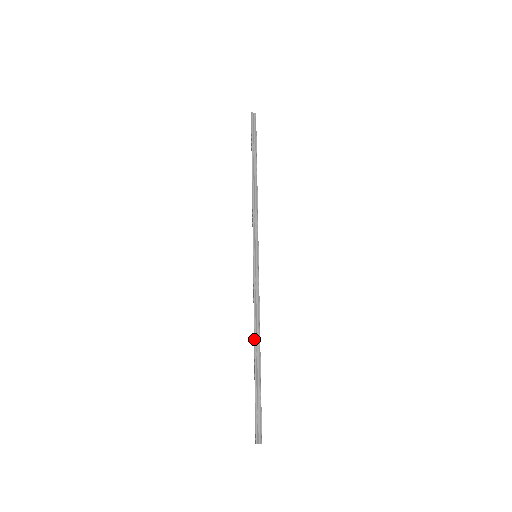
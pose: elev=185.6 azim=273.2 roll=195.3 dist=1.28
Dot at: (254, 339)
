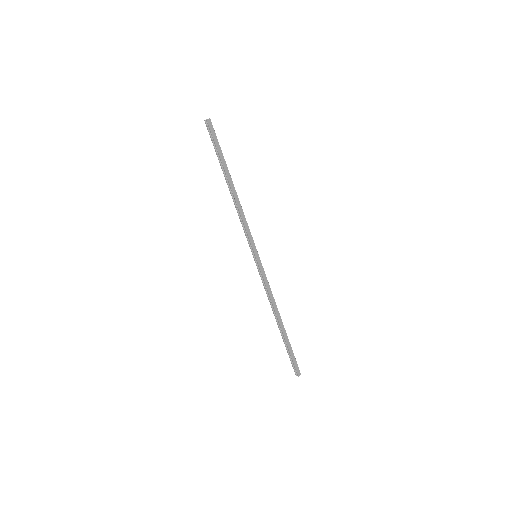
Dot at: occluded
